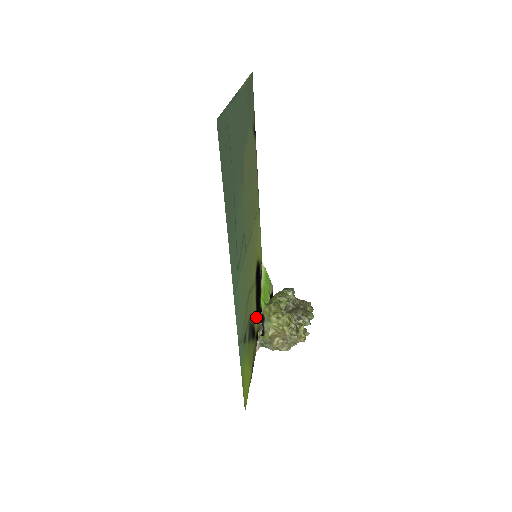
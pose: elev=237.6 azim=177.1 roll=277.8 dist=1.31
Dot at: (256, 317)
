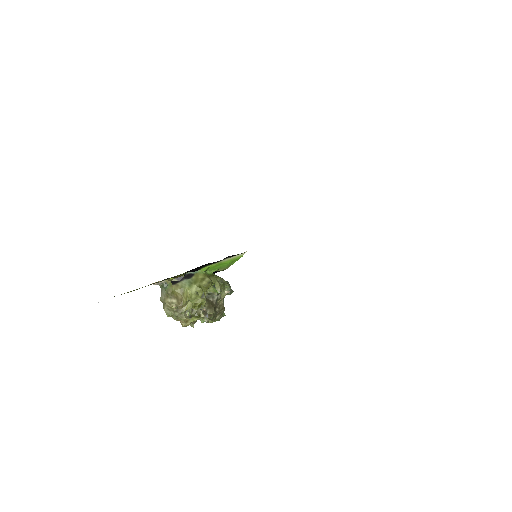
Dot at: occluded
